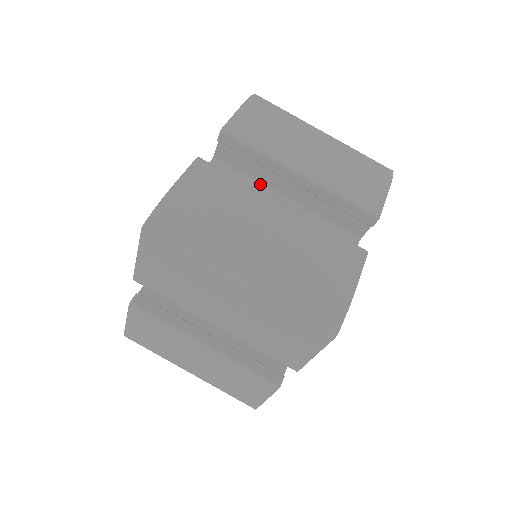
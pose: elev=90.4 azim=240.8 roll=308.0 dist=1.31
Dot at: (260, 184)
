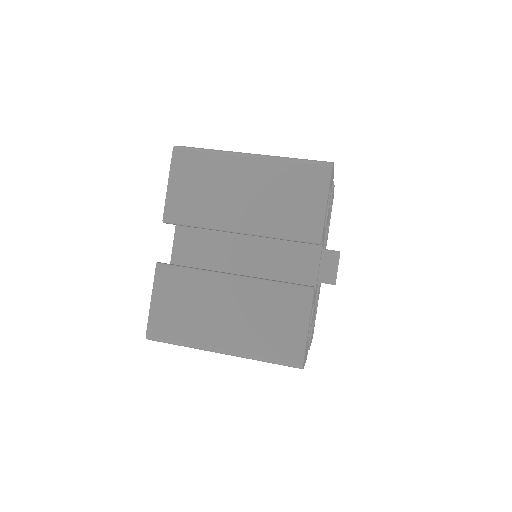
Dot at: occluded
